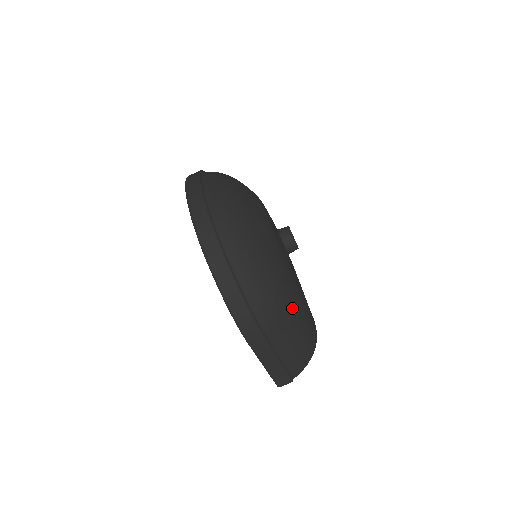
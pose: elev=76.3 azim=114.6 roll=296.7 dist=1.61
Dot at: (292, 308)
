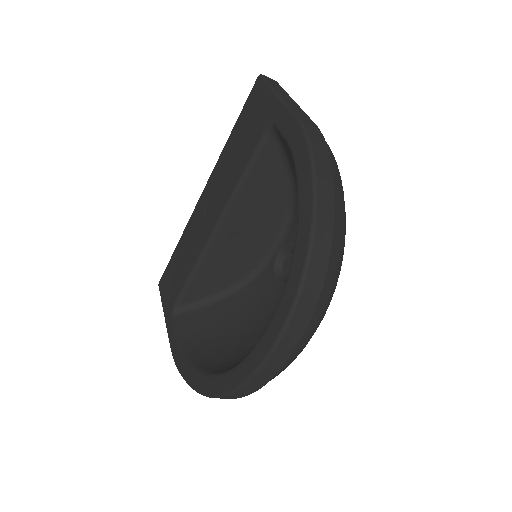
Dot at: occluded
